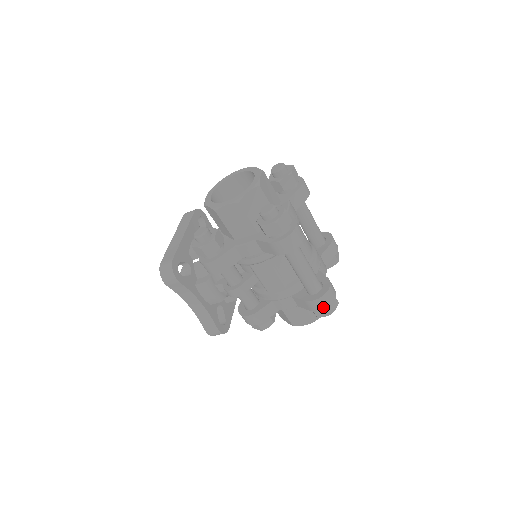
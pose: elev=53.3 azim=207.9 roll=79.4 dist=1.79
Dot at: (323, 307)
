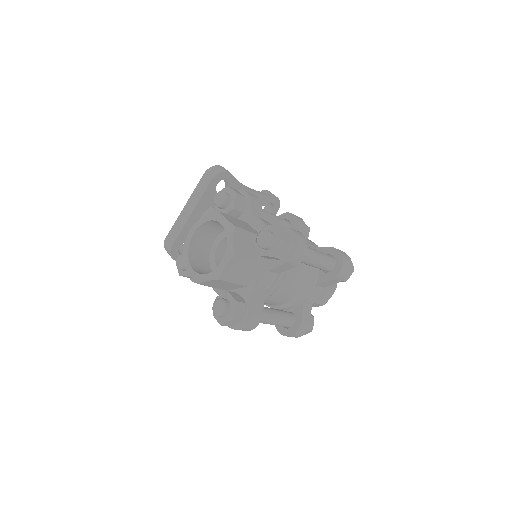
Dot at: occluded
